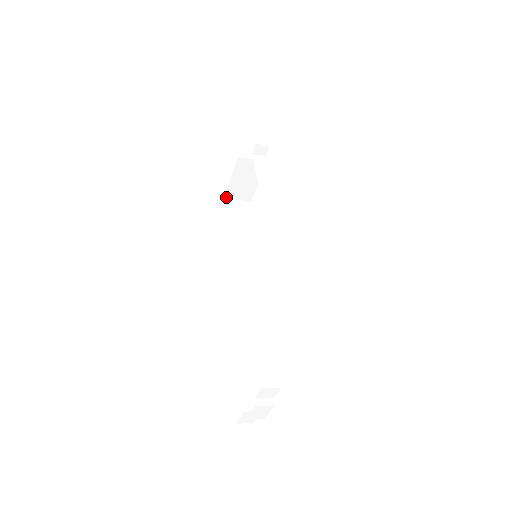
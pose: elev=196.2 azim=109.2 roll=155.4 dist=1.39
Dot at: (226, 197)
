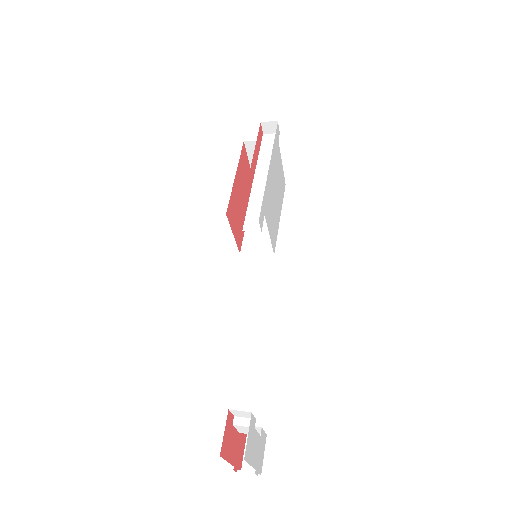
Dot at: occluded
